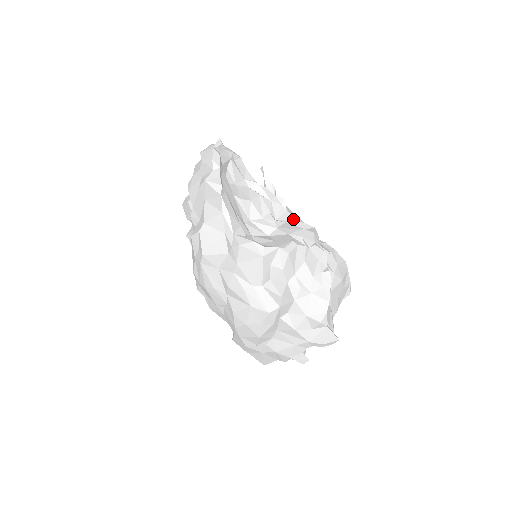
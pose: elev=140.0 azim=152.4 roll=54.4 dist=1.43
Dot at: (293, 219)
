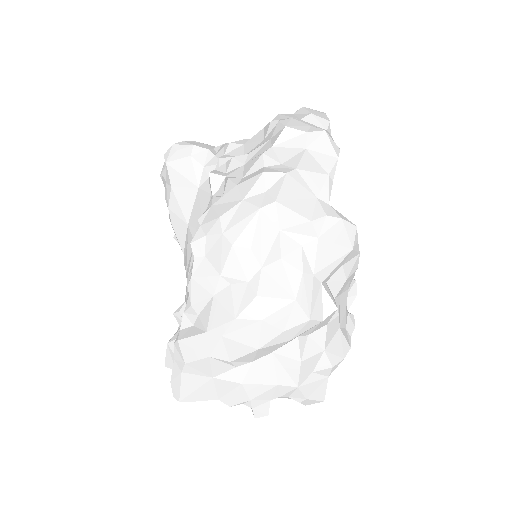
Dot at: occluded
